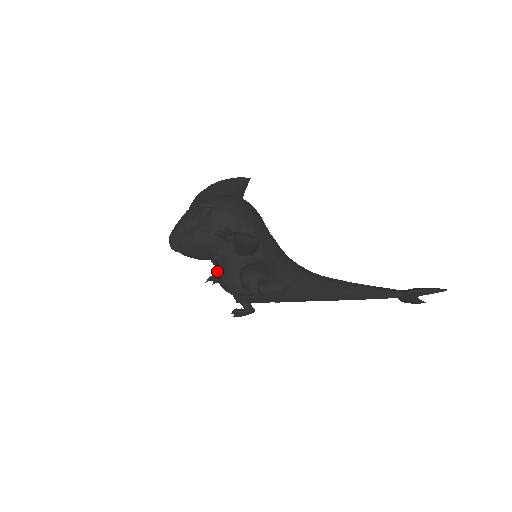
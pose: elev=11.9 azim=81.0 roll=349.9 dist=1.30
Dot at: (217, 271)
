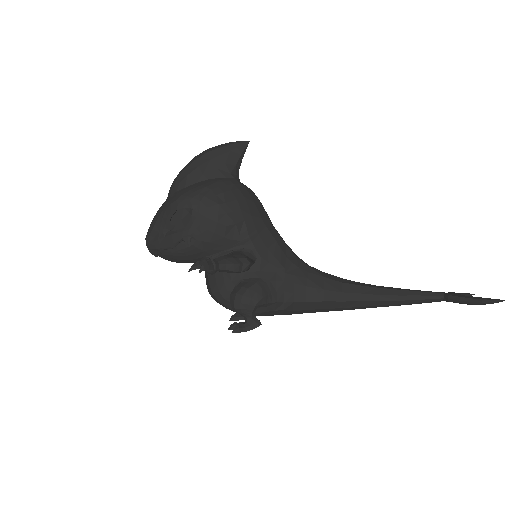
Dot at: (207, 281)
